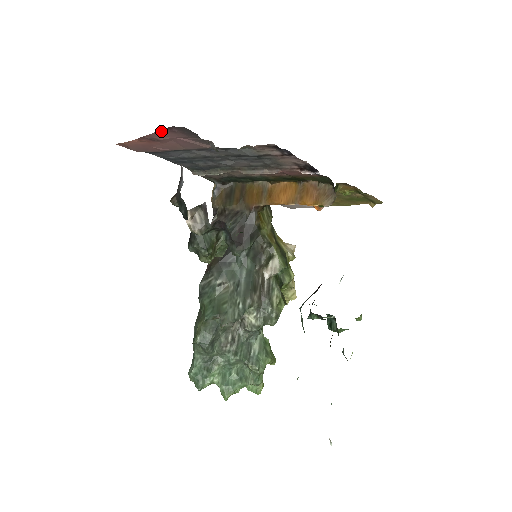
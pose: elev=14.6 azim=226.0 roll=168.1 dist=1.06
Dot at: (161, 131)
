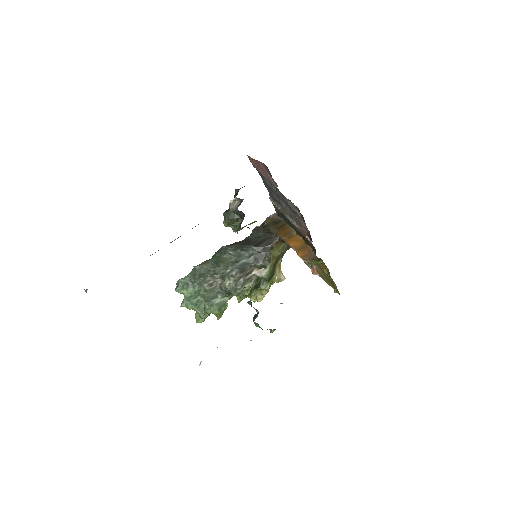
Dot at: (261, 163)
